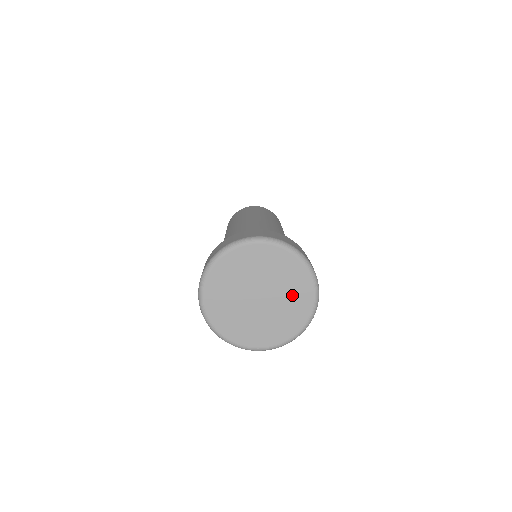
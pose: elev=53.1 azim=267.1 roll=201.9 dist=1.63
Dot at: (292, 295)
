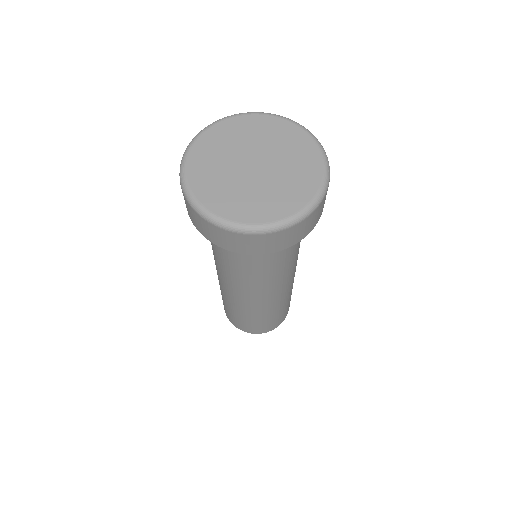
Dot at: (295, 160)
